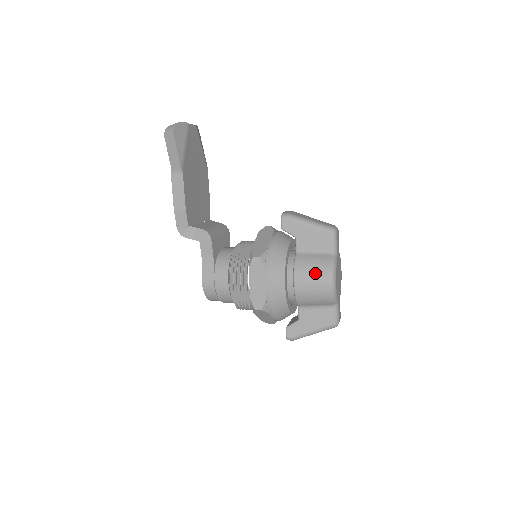
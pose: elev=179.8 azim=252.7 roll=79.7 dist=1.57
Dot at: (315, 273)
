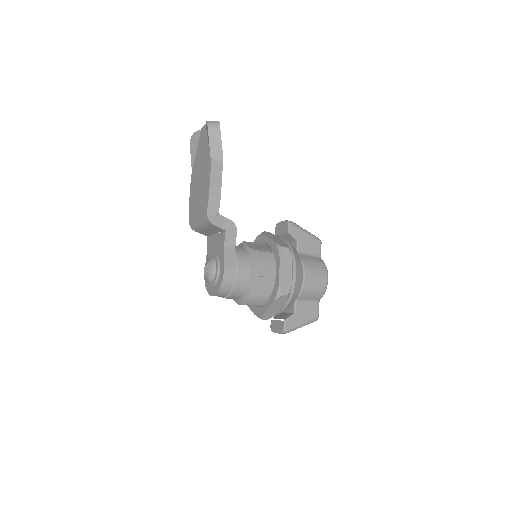
Dot at: (317, 269)
